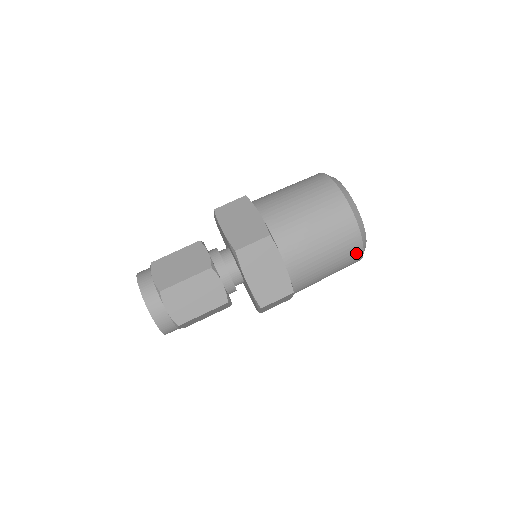
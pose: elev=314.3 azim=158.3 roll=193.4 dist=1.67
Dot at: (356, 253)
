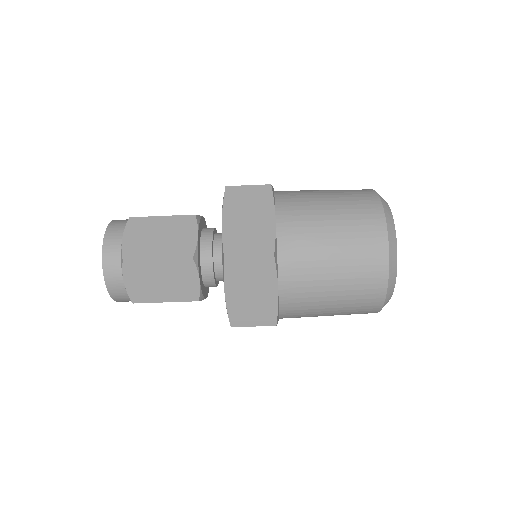
Dot at: (371, 309)
